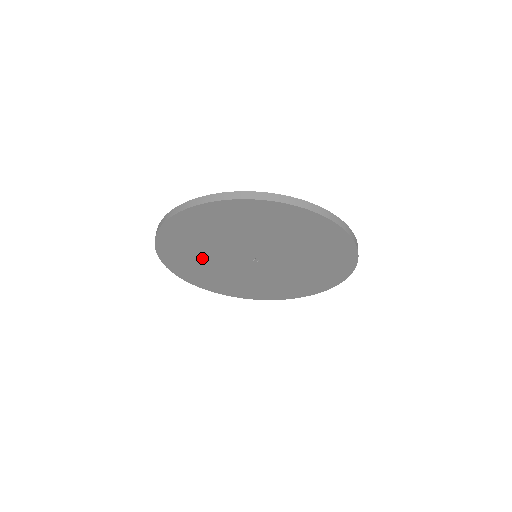
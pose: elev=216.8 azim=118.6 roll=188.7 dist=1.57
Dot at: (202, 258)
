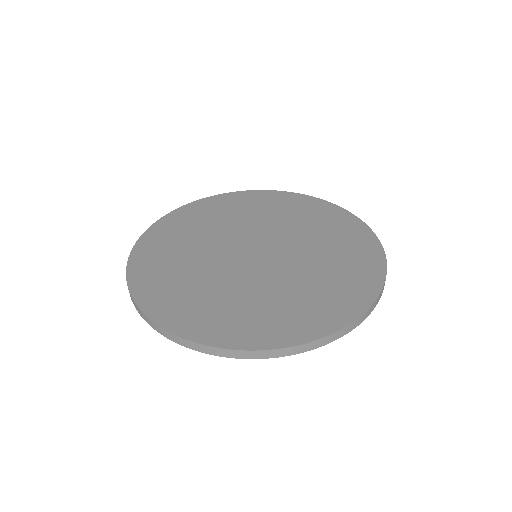
Dot at: occluded
